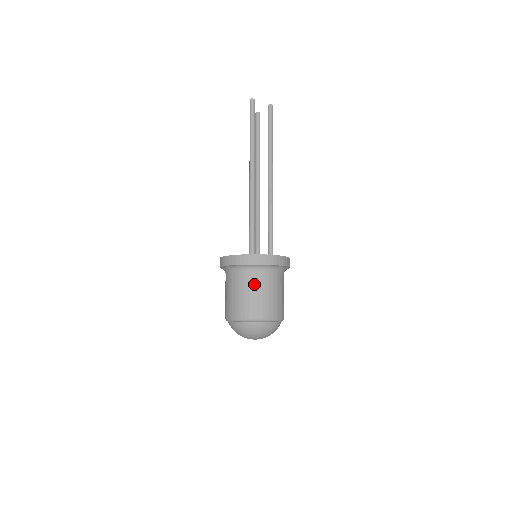
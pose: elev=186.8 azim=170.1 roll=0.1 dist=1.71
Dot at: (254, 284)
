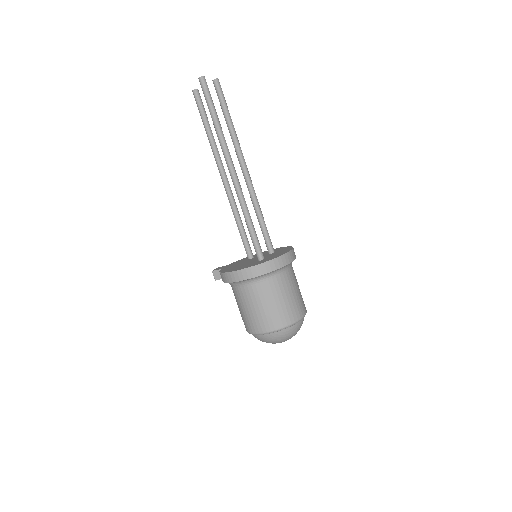
Dot at: (281, 289)
